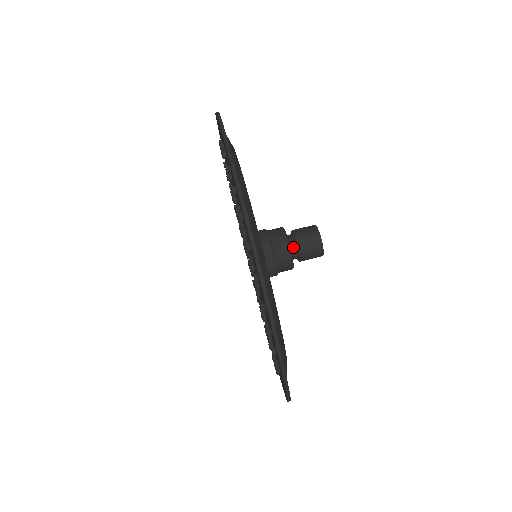
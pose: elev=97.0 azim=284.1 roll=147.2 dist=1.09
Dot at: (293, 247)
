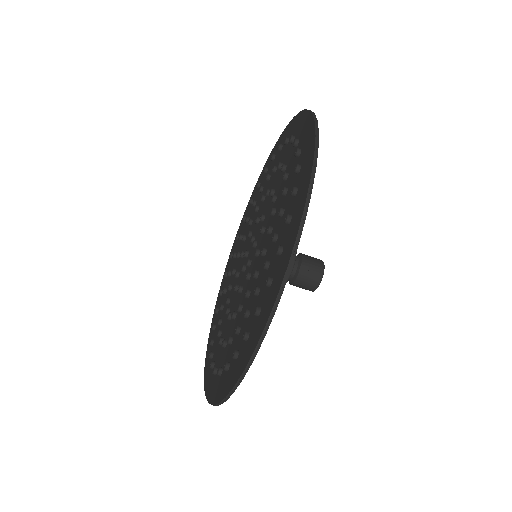
Dot at: (289, 279)
